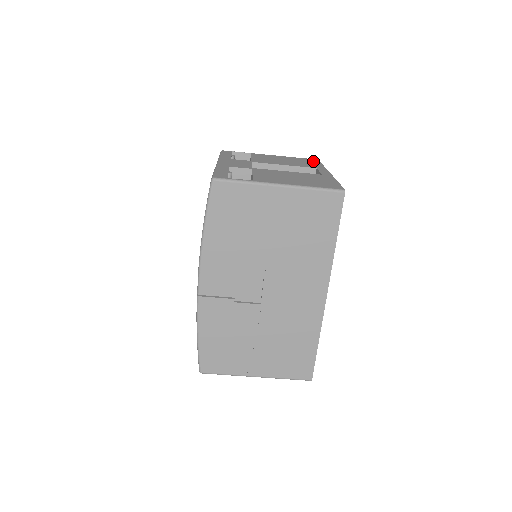
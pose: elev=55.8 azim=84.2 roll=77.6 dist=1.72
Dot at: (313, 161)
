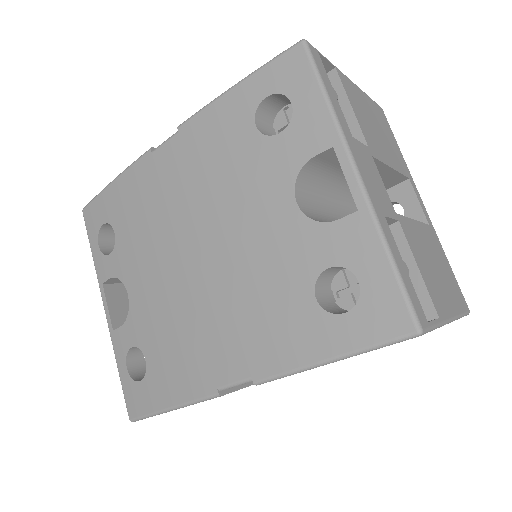
Dot at: (388, 125)
